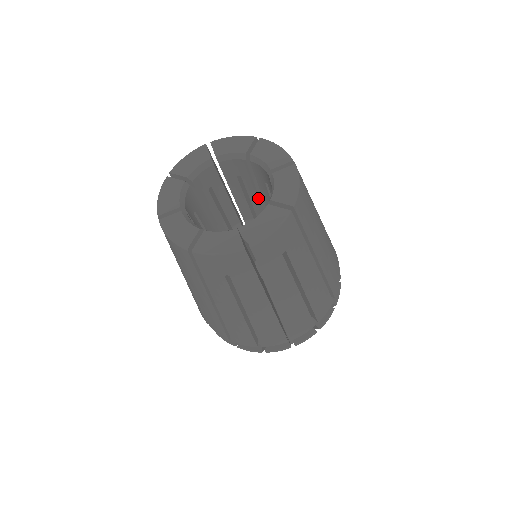
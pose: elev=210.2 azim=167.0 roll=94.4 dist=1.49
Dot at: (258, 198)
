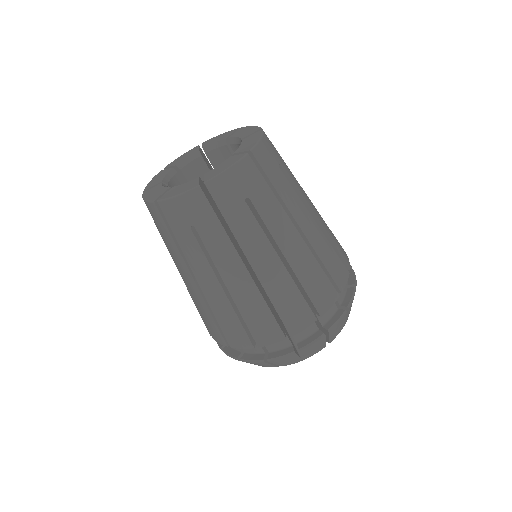
Dot at: occluded
